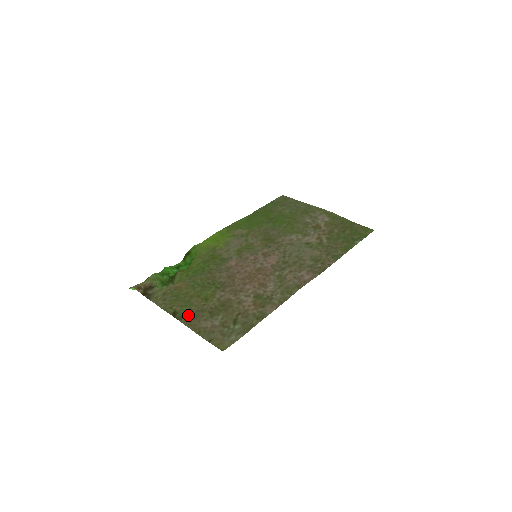
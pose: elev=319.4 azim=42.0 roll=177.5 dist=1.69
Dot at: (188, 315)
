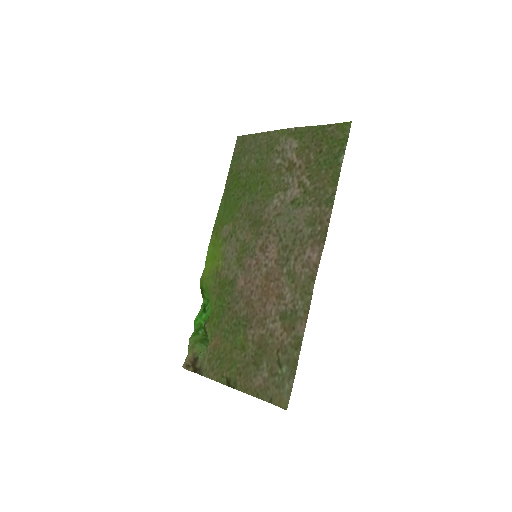
Dot at: (239, 378)
